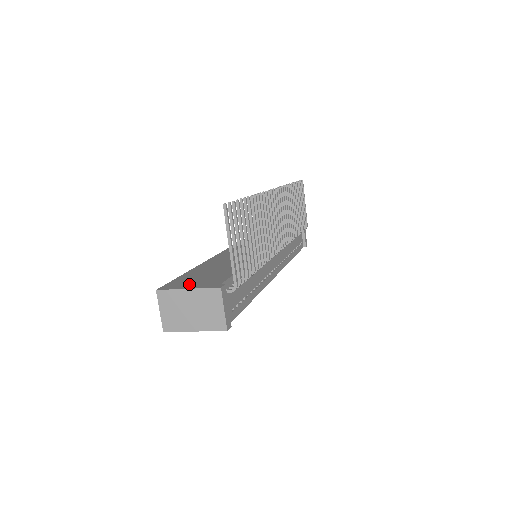
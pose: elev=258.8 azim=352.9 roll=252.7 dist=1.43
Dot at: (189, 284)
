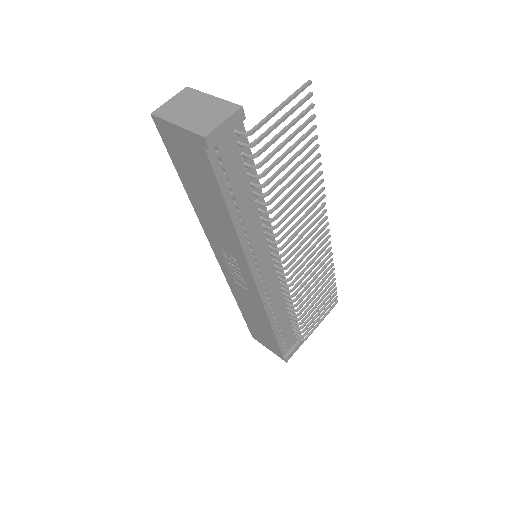
Dot at: occluded
